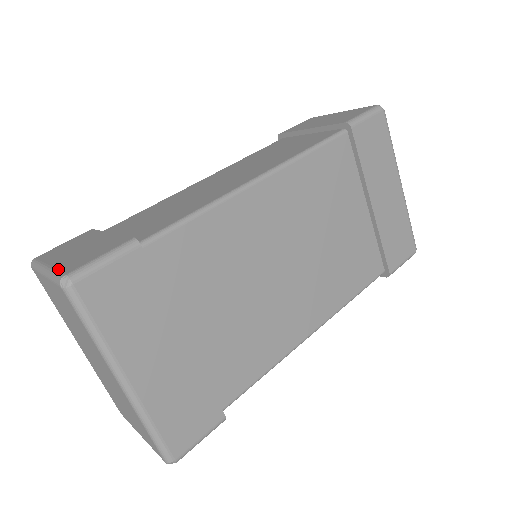
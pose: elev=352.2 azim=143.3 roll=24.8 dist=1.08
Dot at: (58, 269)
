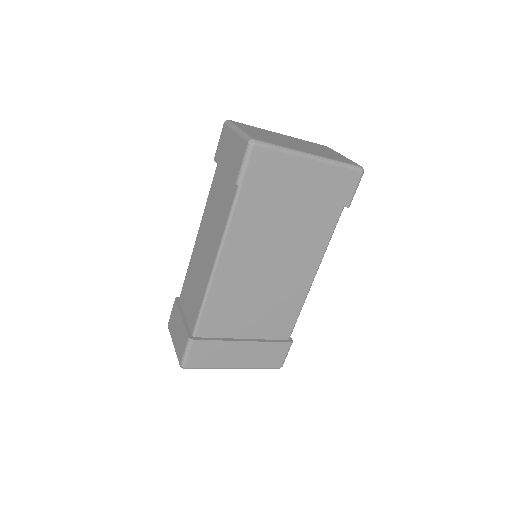
Dot at: (177, 355)
